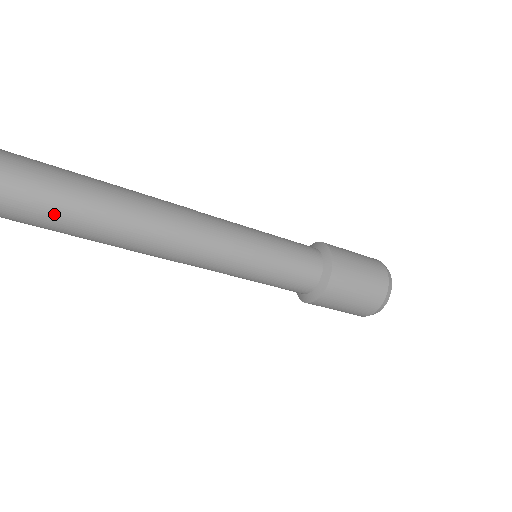
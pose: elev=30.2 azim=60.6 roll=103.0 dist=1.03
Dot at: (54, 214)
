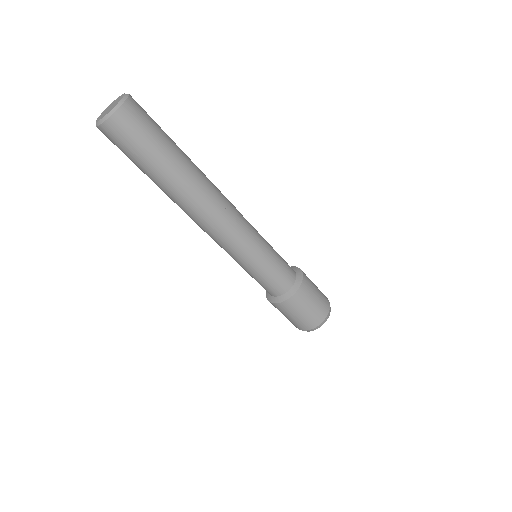
Dot at: (164, 166)
